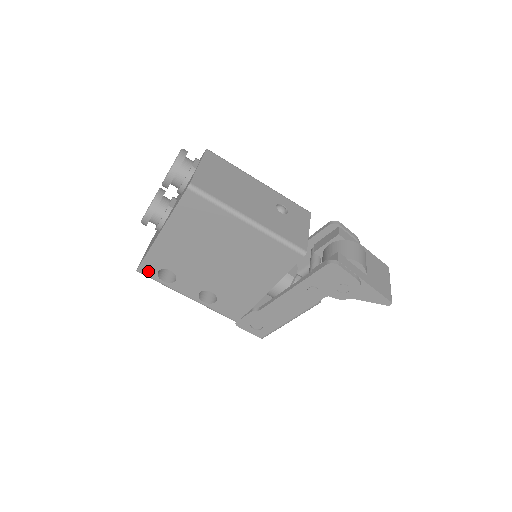
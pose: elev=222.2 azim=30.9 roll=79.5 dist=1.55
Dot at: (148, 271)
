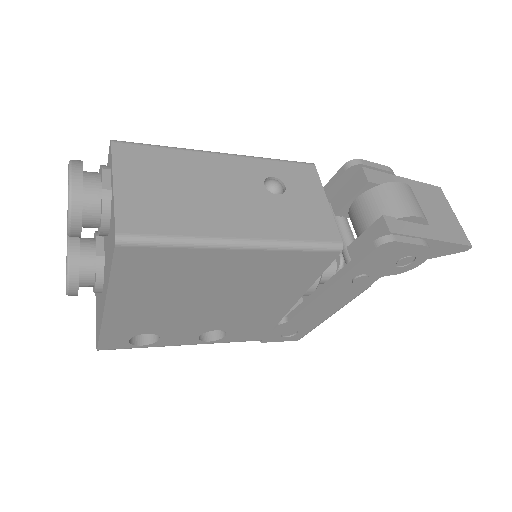
Dot at: (114, 345)
